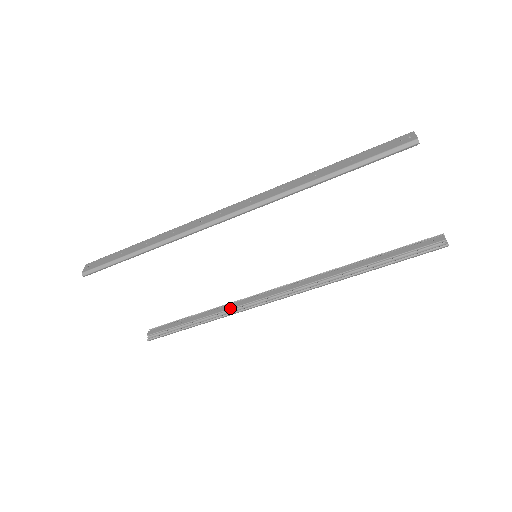
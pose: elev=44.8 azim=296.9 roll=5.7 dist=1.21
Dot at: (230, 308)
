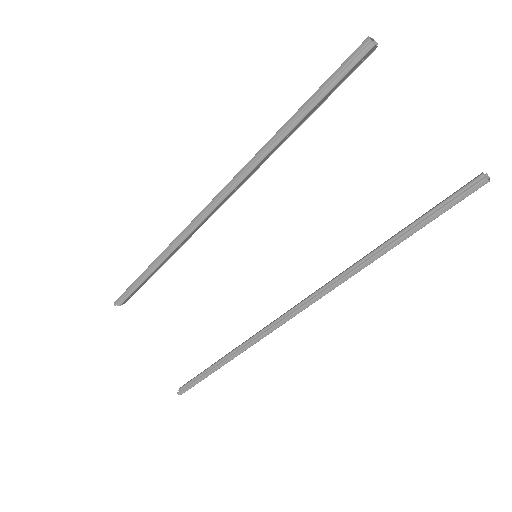
Dot at: (248, 339)
